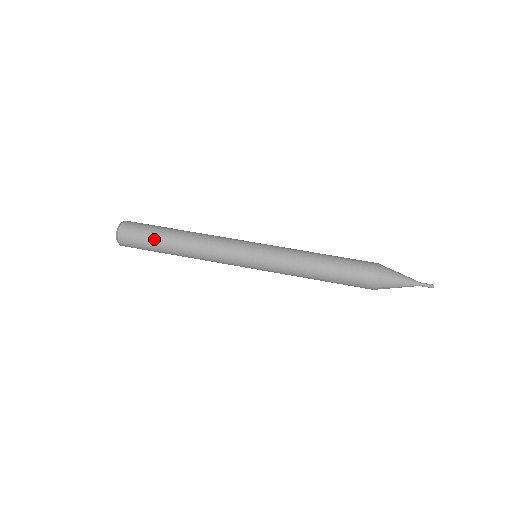
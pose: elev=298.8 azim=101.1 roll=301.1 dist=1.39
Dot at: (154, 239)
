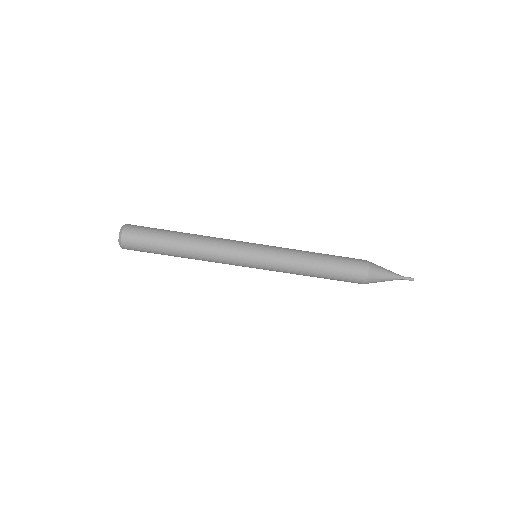
Dot at: (158, 252)
